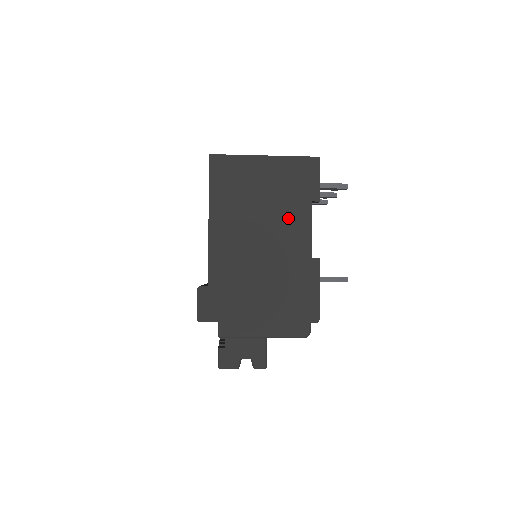
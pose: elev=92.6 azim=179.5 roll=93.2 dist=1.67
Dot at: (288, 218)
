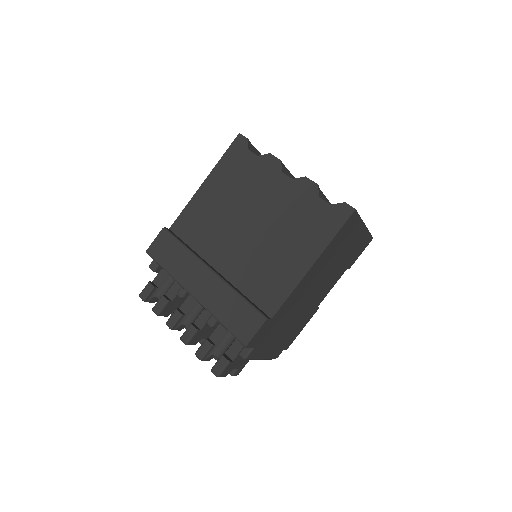
Dot at: (334, 276)
